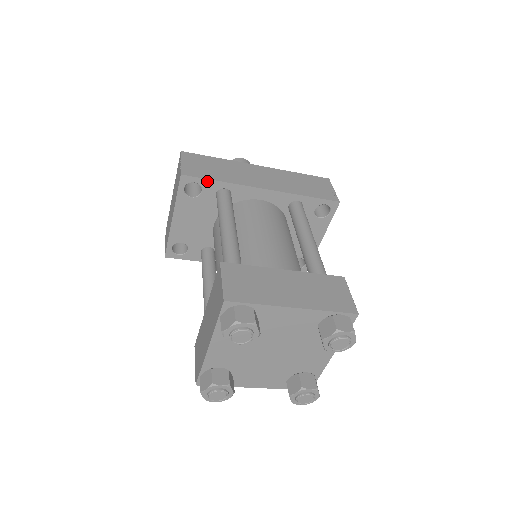
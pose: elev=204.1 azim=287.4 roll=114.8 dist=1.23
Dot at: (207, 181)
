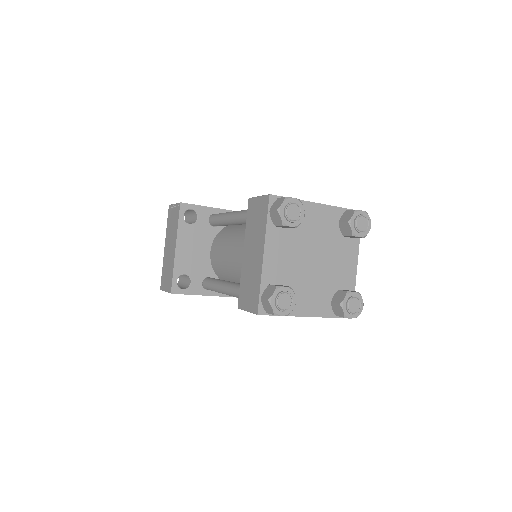
Dot at: (201, 208)
